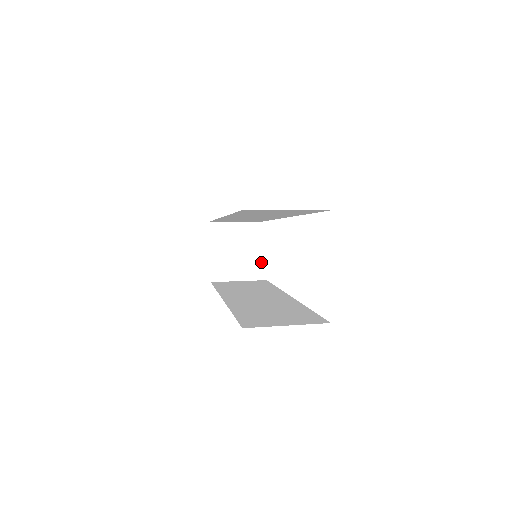
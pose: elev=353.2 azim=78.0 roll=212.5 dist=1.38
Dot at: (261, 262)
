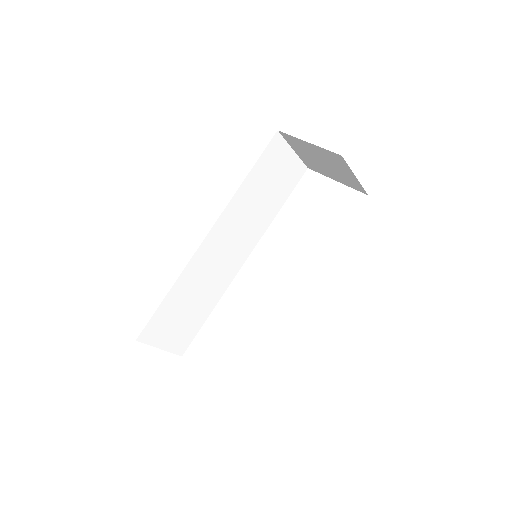
Dot at: occluded
